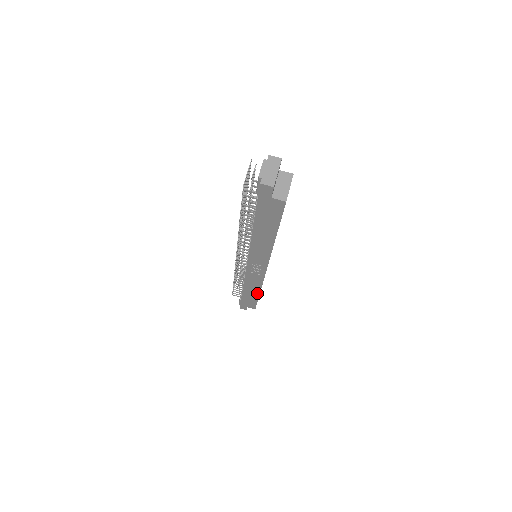
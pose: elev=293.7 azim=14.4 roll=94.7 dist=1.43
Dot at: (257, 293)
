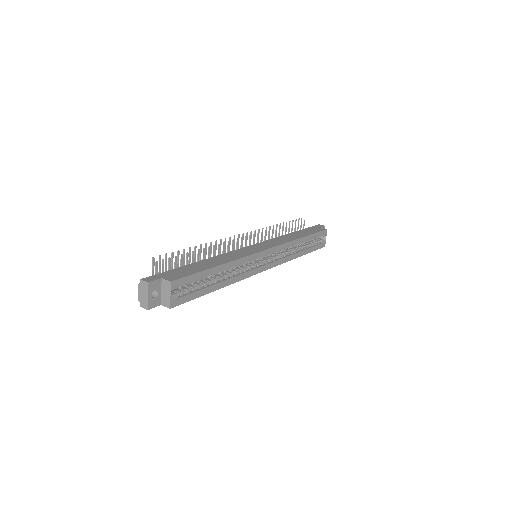
Dot at: (298, 256)
